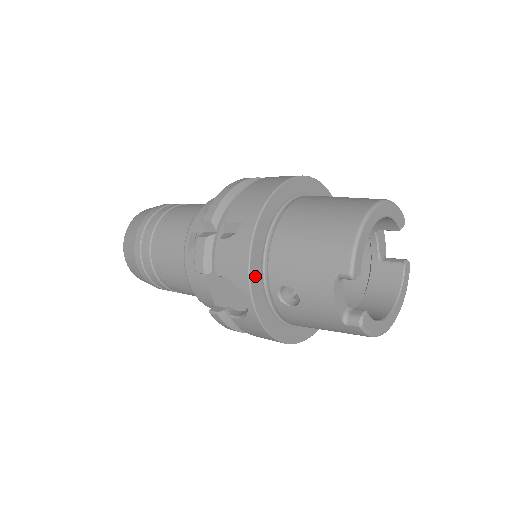
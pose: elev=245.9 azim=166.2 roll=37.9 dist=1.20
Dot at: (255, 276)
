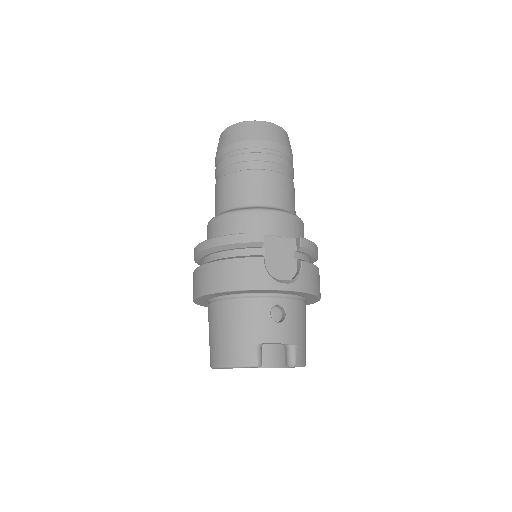
Dot at: occluded
